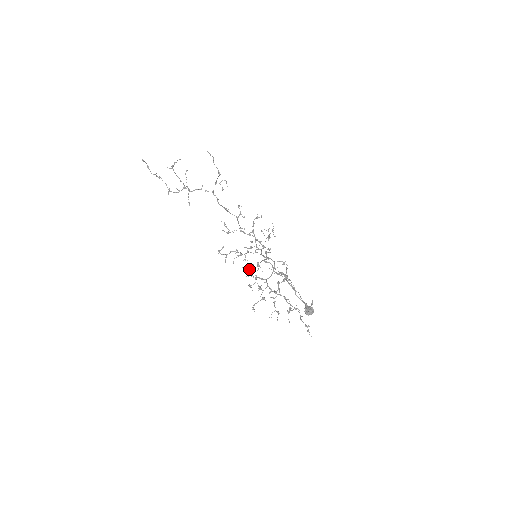
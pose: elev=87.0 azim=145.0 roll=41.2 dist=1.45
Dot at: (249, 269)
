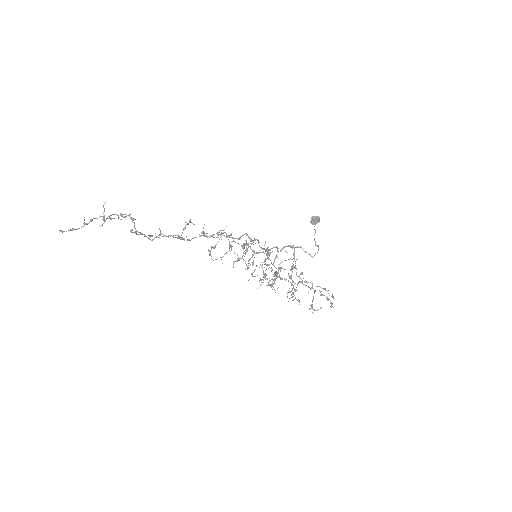
Dot at: (252, 265)
